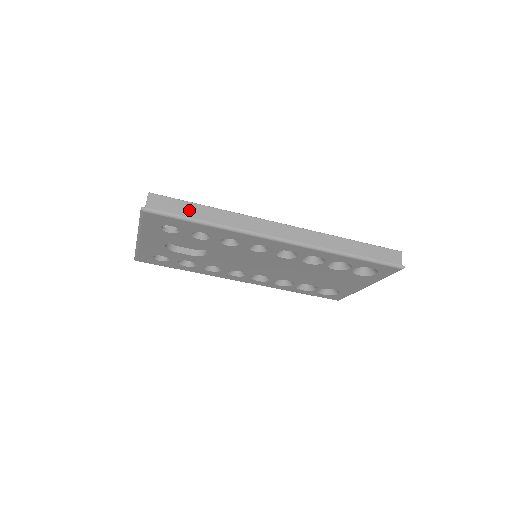
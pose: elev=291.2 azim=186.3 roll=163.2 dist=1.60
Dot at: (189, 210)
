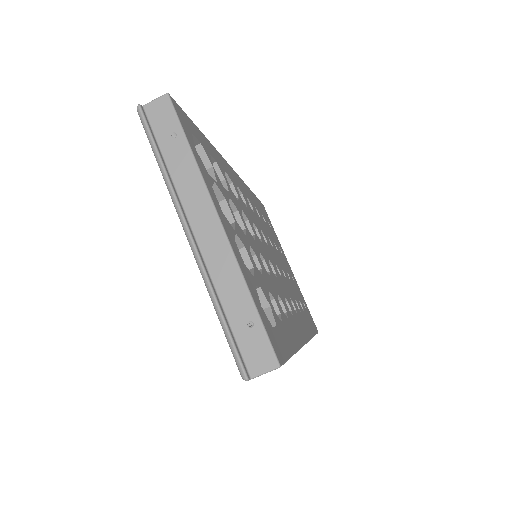
Dot at: occluded
